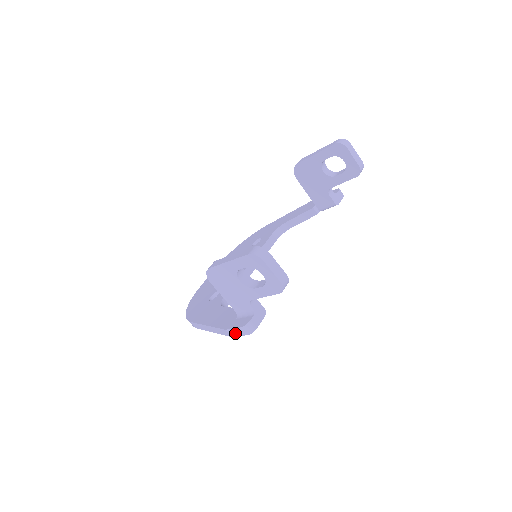
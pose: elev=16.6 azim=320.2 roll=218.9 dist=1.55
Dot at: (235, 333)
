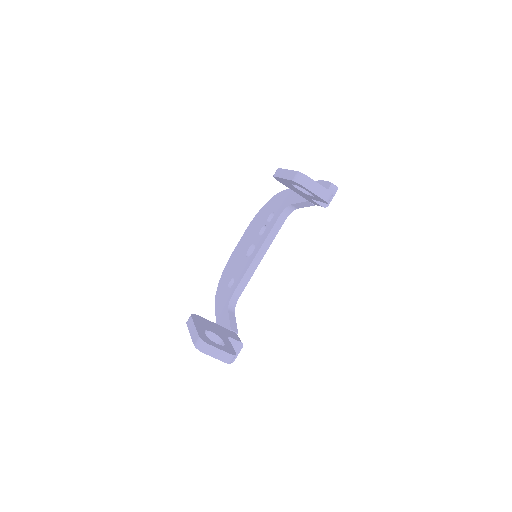
Dot at: occluded
